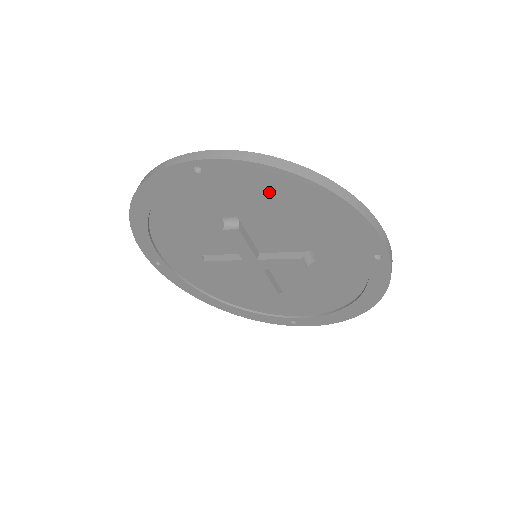
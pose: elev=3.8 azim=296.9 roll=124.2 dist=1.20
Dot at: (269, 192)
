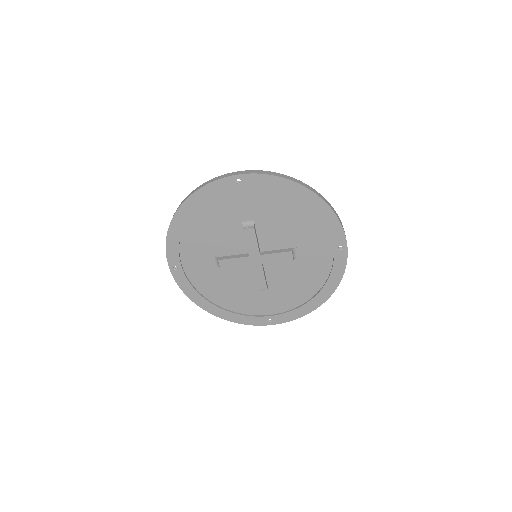
Dot at: (280, 199)
